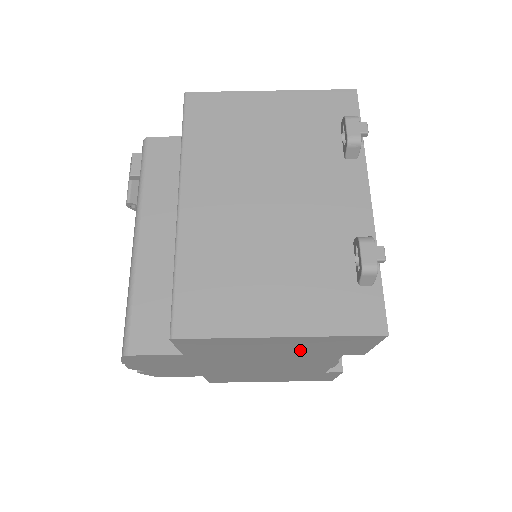
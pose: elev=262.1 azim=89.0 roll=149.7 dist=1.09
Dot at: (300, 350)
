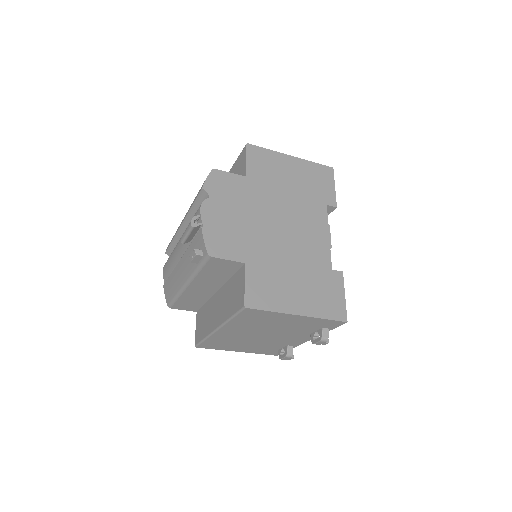
Dot at: occluded
